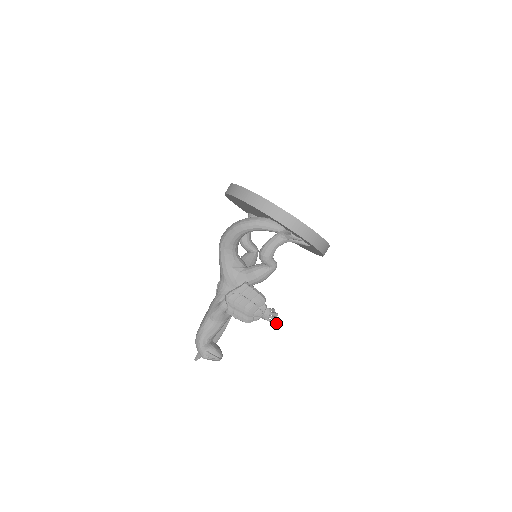
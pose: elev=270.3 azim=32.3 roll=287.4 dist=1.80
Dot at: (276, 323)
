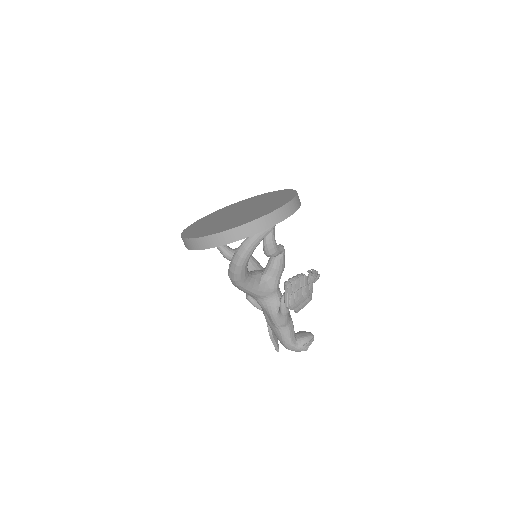
Dot at: occluded
